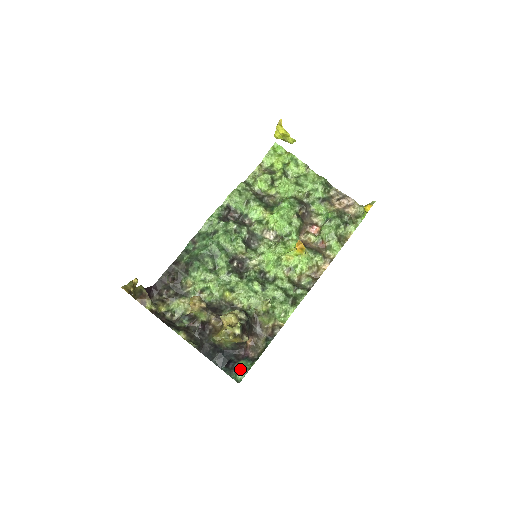
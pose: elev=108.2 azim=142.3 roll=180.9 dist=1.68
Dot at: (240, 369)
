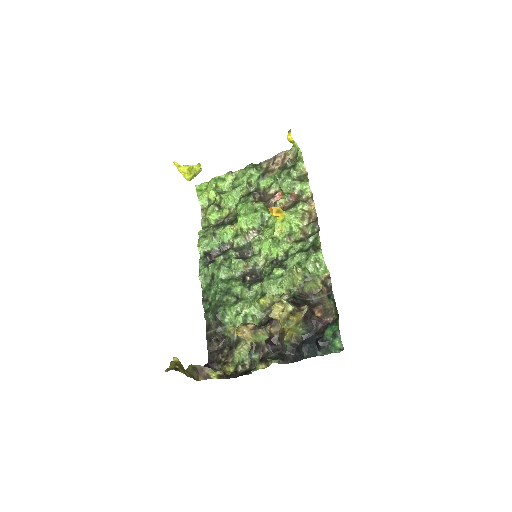
Dot at: (331, 337)
